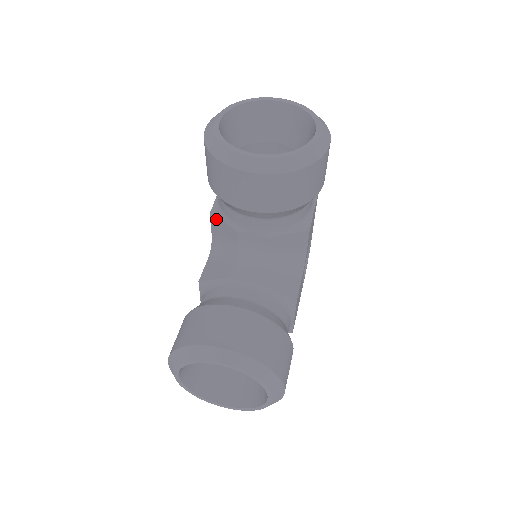
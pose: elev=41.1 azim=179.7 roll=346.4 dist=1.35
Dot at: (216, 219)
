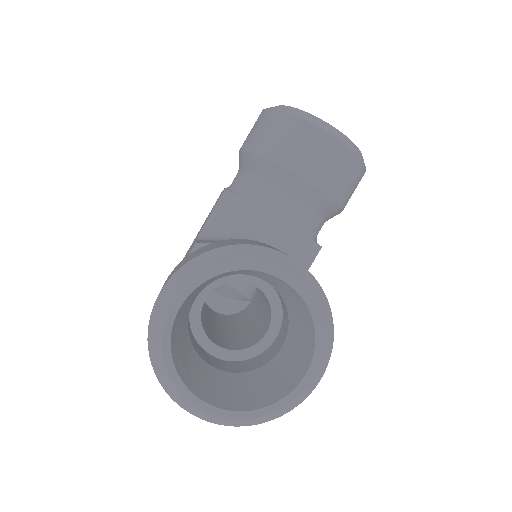
Dot at: (233, 195)
